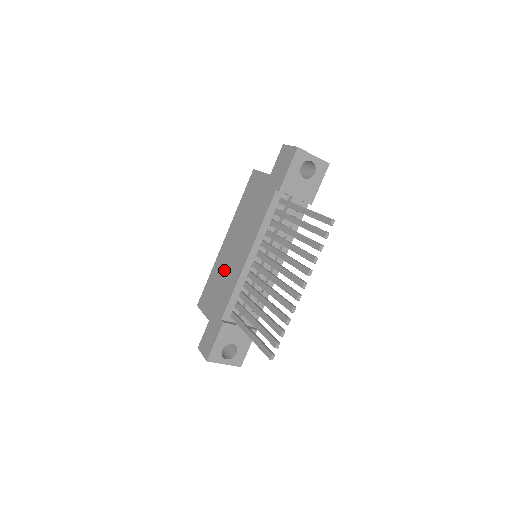
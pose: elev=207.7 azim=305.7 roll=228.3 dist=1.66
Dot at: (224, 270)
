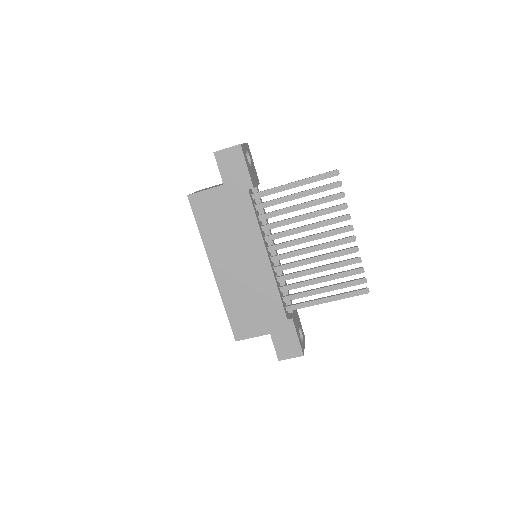
Dot at: (245, 290)
